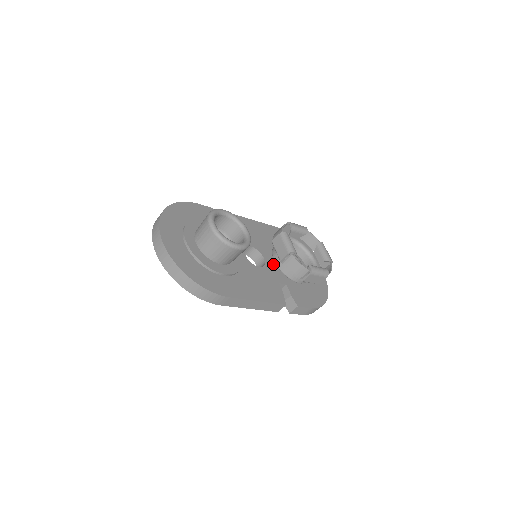
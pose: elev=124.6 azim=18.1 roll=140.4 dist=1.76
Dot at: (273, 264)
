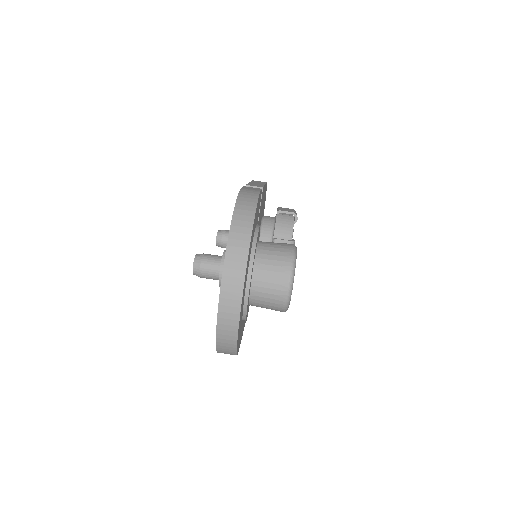
Dot at: occluded
